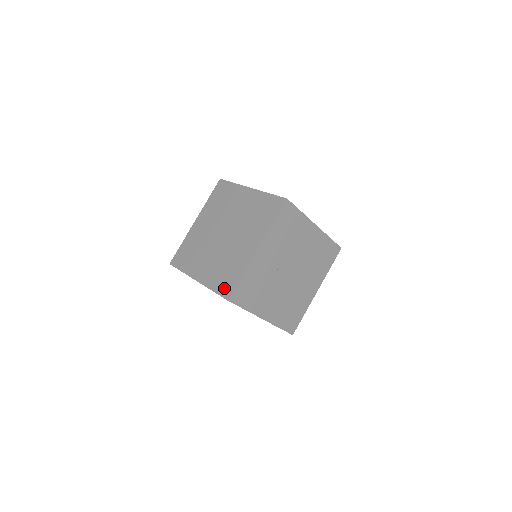
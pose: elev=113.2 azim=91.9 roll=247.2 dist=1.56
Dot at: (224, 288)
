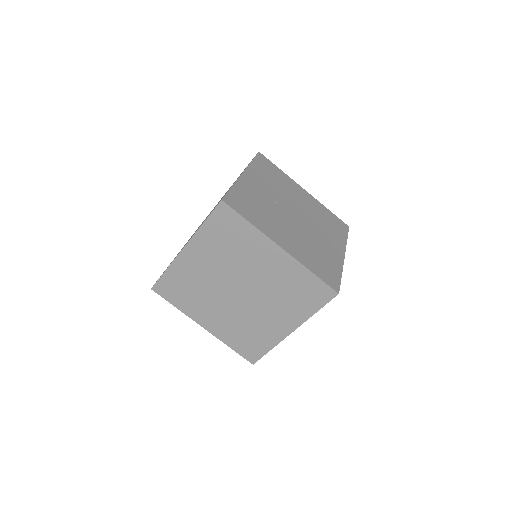
Dot at: occluded
